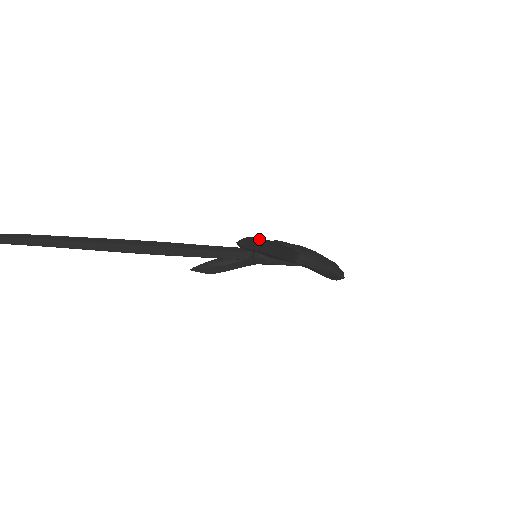
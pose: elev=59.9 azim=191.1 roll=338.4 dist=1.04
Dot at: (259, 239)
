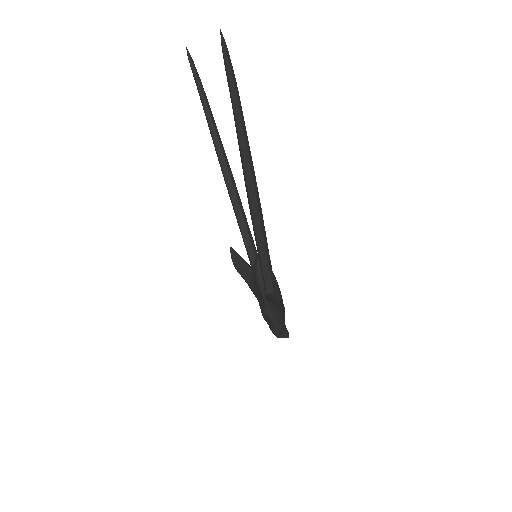
Dot at: (237, 87)
